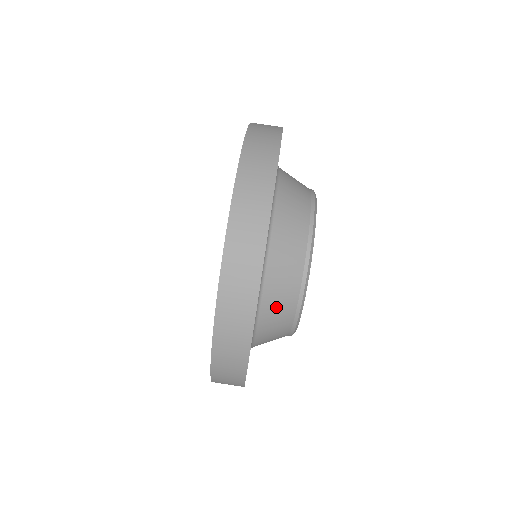
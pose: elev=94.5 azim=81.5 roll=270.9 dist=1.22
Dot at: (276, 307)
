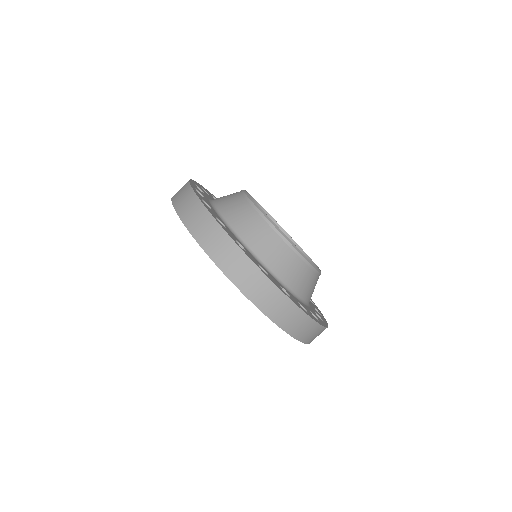
Dot at: (299, 280)
